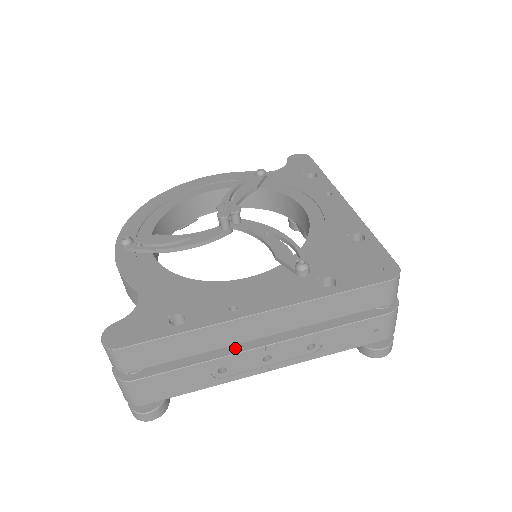
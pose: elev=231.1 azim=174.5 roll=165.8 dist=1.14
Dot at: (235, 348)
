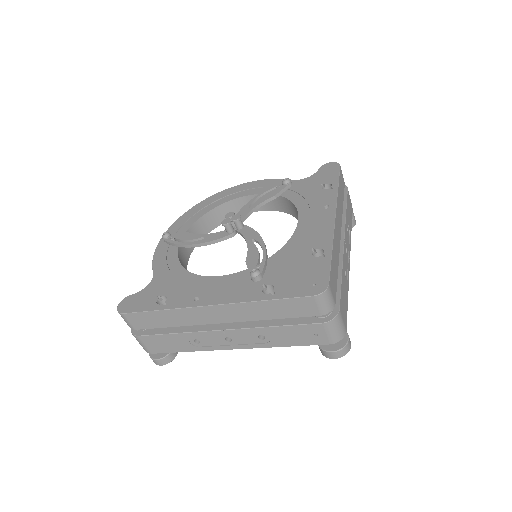
Dot at: (204, 327)
